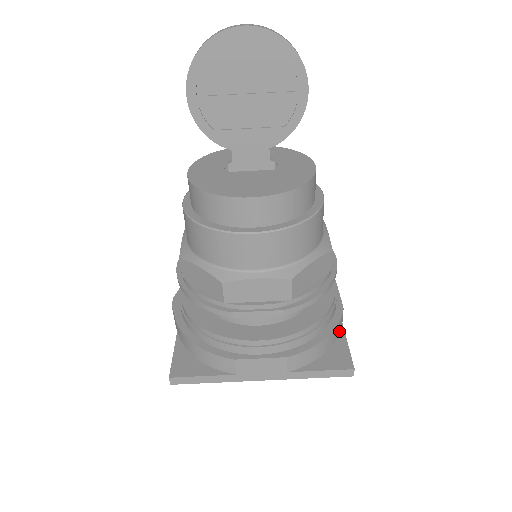
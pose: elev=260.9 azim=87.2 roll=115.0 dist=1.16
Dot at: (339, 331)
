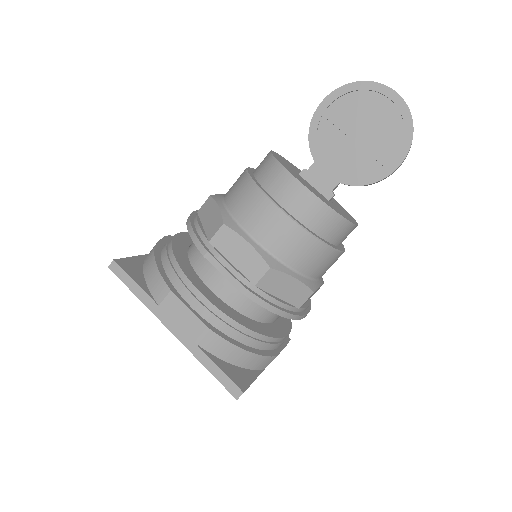
Dot at: (258, 367)
